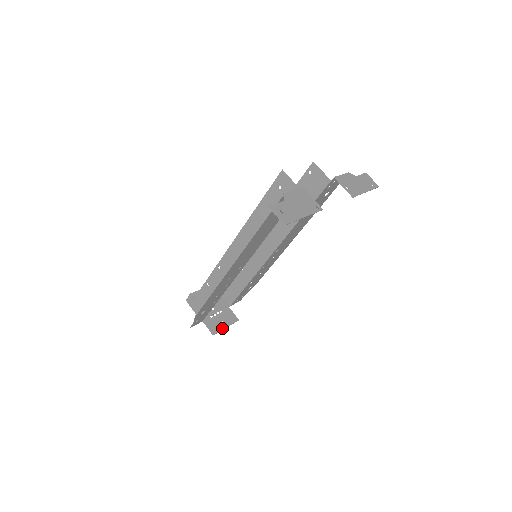
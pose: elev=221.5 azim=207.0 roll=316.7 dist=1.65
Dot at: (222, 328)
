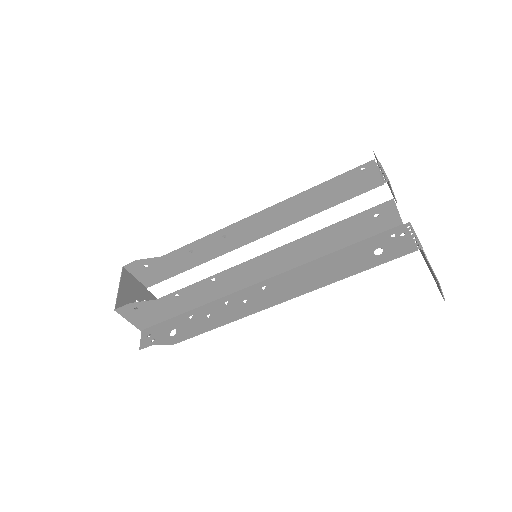
Dot at: occluded
